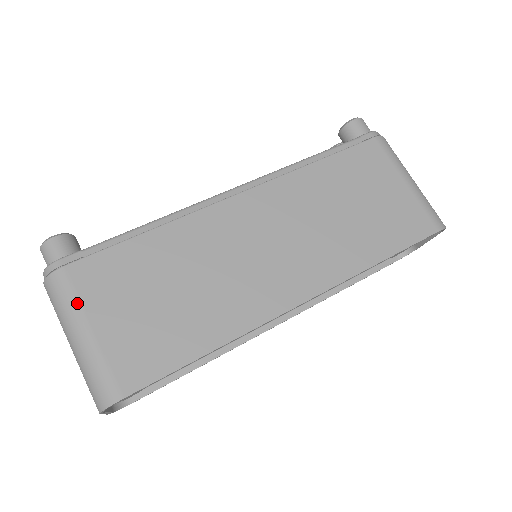
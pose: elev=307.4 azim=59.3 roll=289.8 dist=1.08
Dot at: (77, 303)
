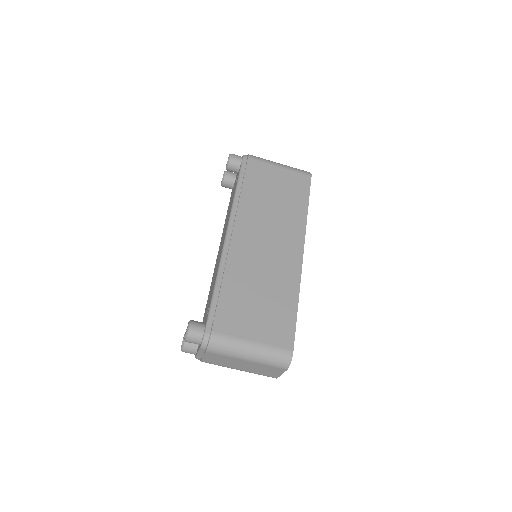
Dot at: (235, 339)
